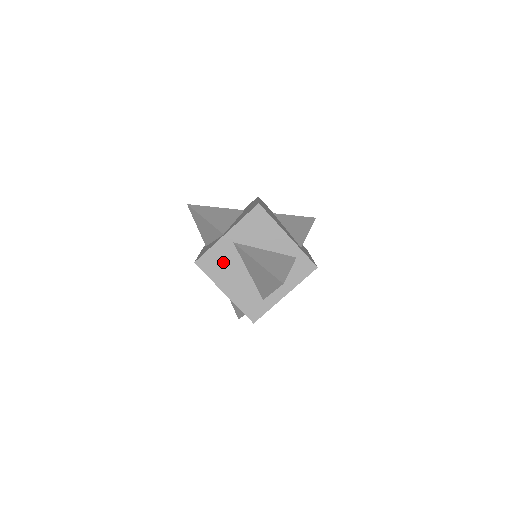
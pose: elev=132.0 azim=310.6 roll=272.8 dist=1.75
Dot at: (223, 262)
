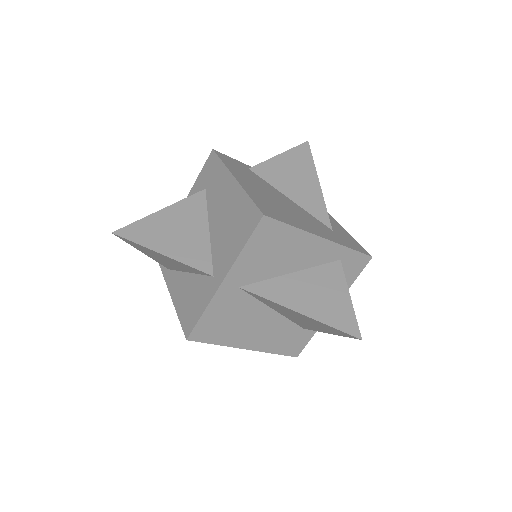
Dot at: (231, 318)
